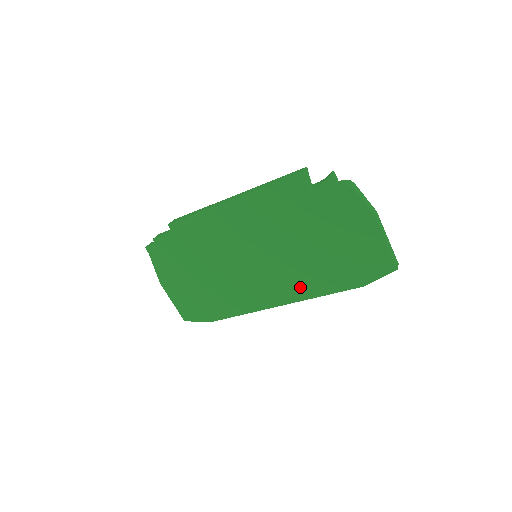
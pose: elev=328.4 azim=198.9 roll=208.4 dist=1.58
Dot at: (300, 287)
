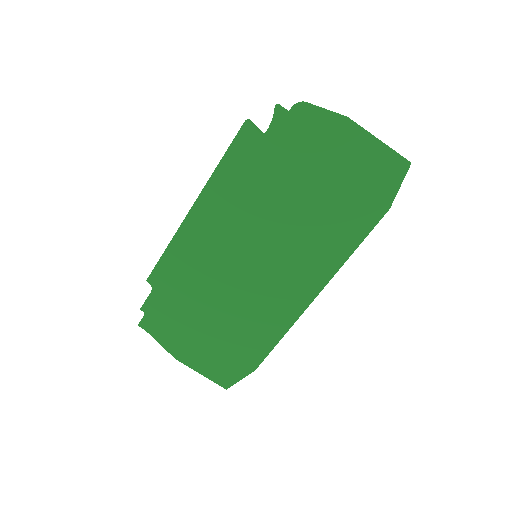
Dot at: (323, 259)
